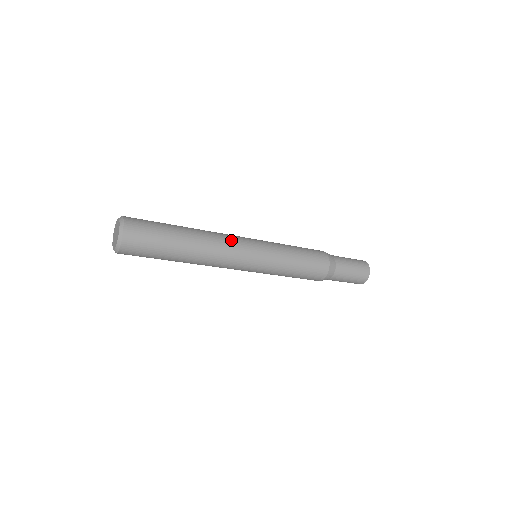
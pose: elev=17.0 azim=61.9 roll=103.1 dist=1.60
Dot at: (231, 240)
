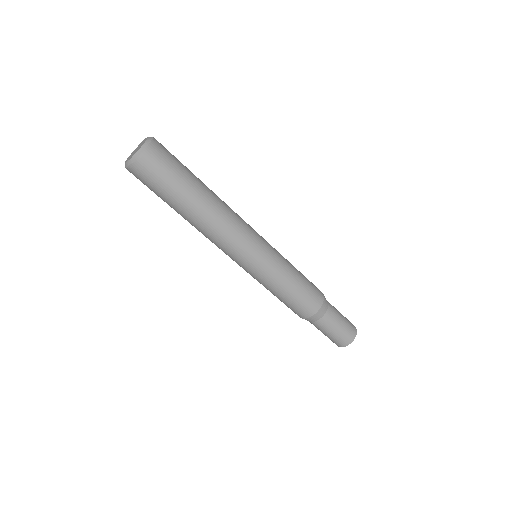
Dot at: occluded
